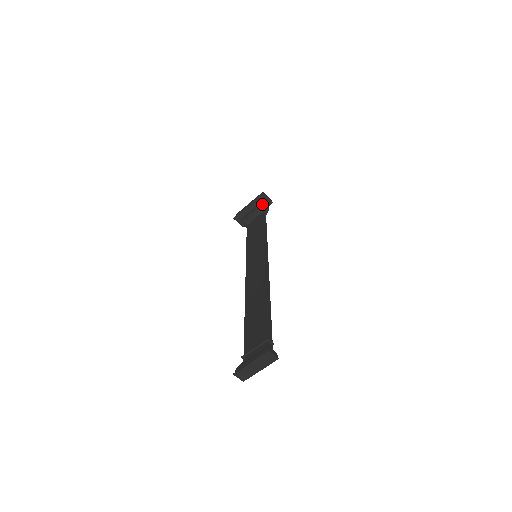
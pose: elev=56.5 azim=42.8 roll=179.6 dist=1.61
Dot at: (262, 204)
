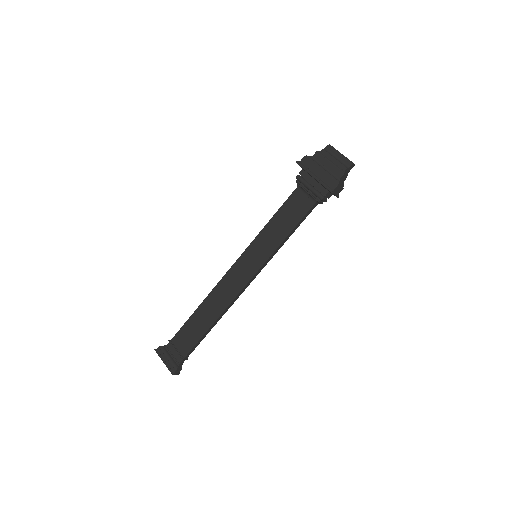
Dot at: (322, 198)
